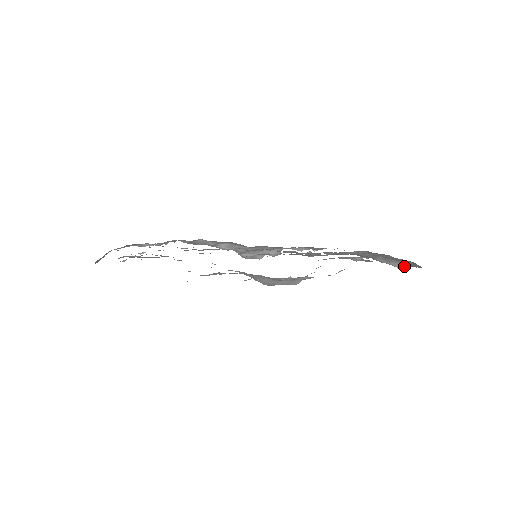
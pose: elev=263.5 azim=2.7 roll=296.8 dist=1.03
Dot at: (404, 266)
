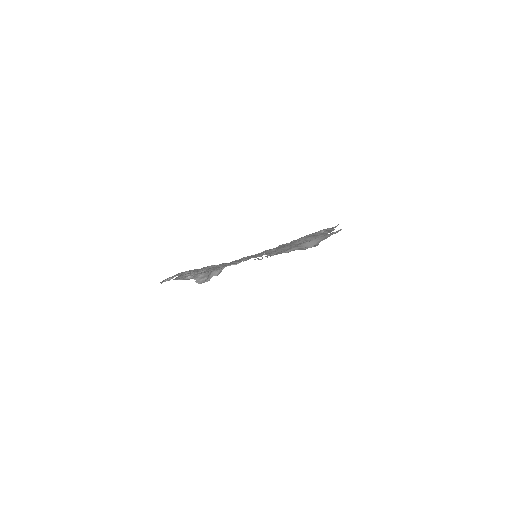
Dot at: occluded
